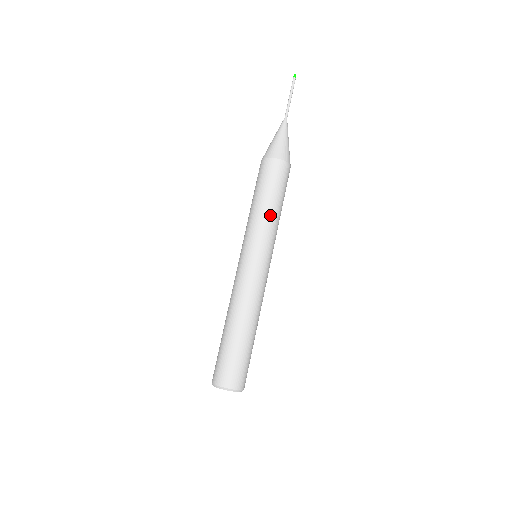
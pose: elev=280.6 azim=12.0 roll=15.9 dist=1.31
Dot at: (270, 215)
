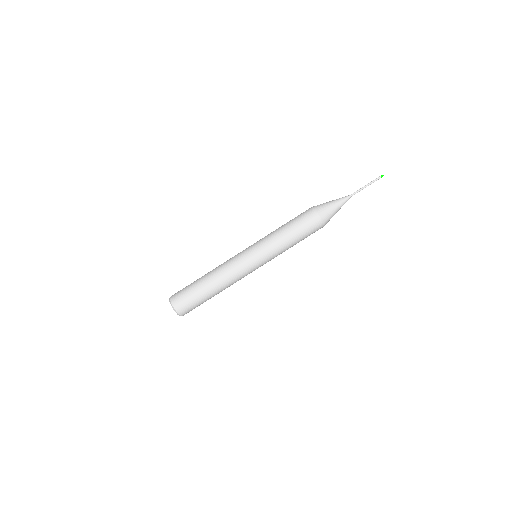
Dot at: (285, 244)
